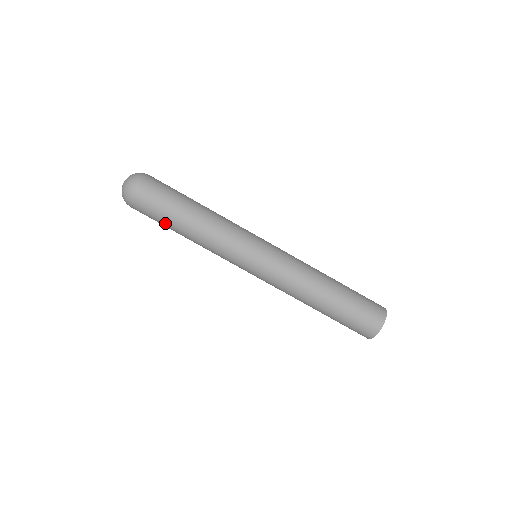
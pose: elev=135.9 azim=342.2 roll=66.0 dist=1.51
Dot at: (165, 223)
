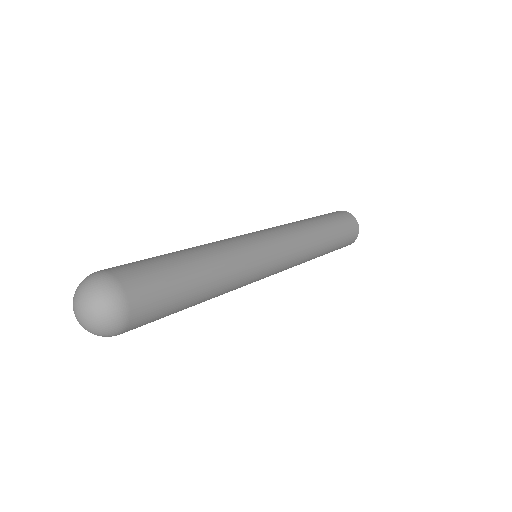
Dot at: occluded
